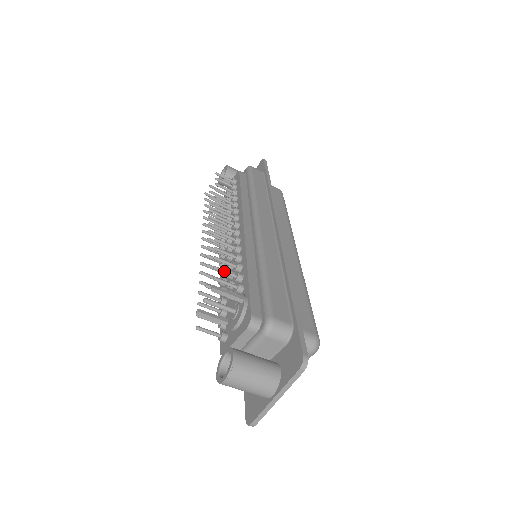
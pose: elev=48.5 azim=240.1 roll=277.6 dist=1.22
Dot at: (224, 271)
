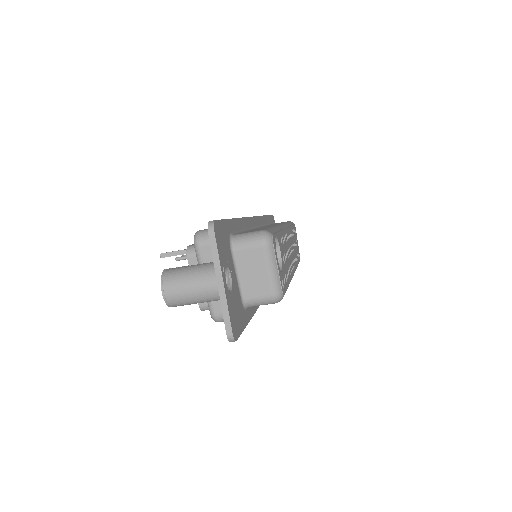
Dot at: occluded
